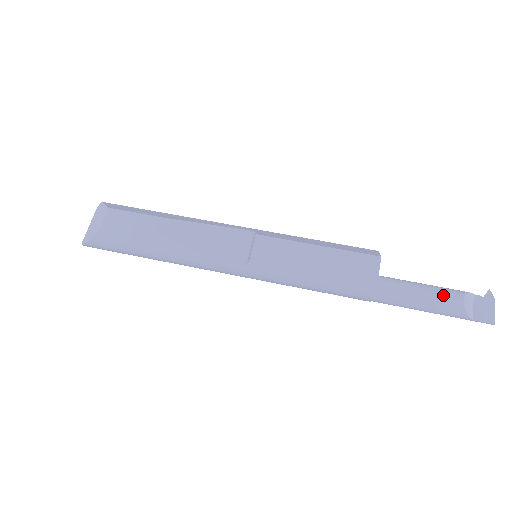
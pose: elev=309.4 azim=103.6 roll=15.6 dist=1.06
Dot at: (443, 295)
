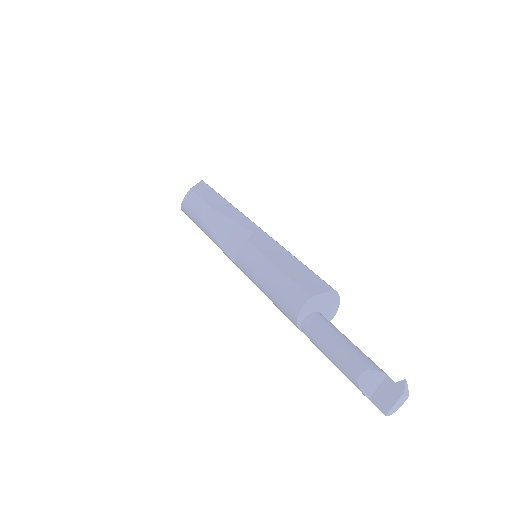
Dot at: (346, 359)
